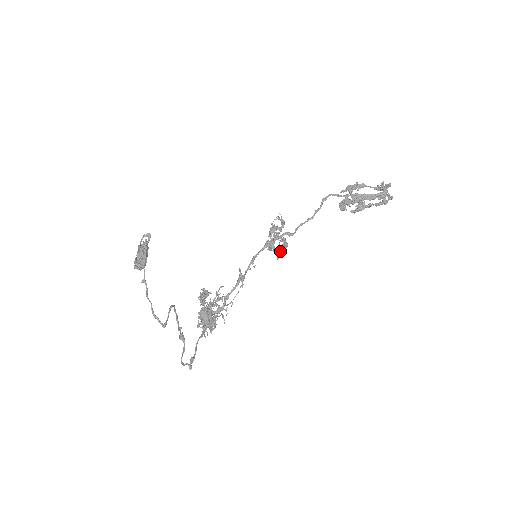
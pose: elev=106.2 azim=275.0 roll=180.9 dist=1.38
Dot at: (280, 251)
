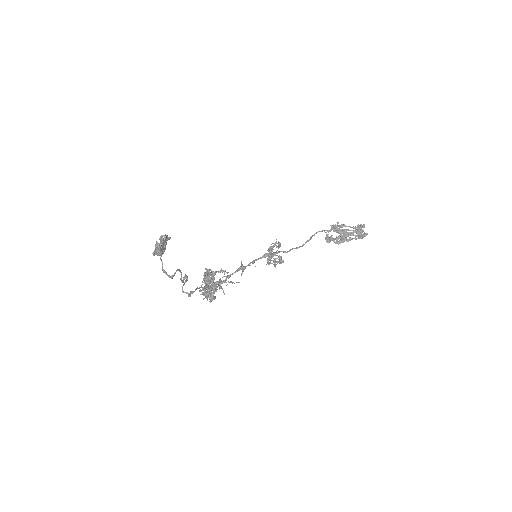
Dot at: occluded
